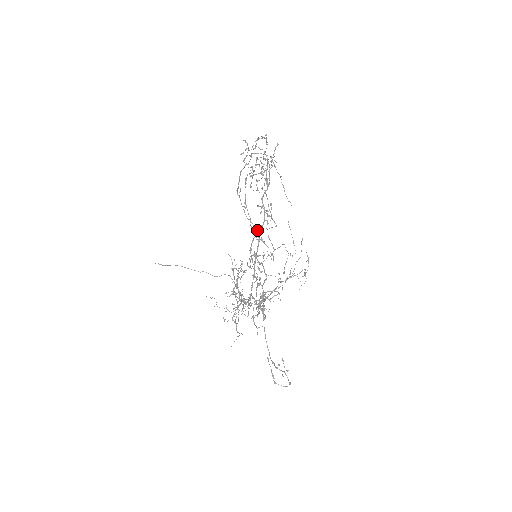
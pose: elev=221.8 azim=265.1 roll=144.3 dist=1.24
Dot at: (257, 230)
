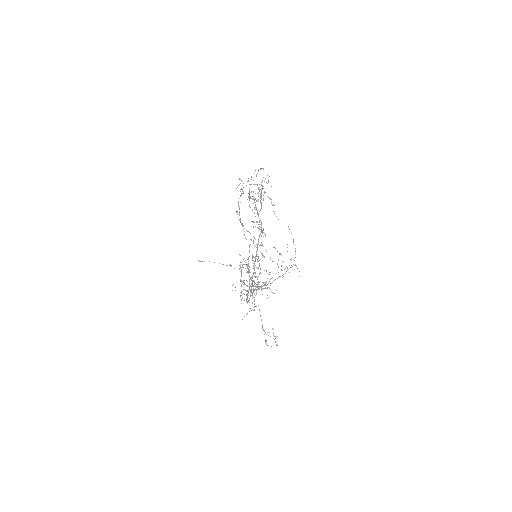
Dot at: occluded
